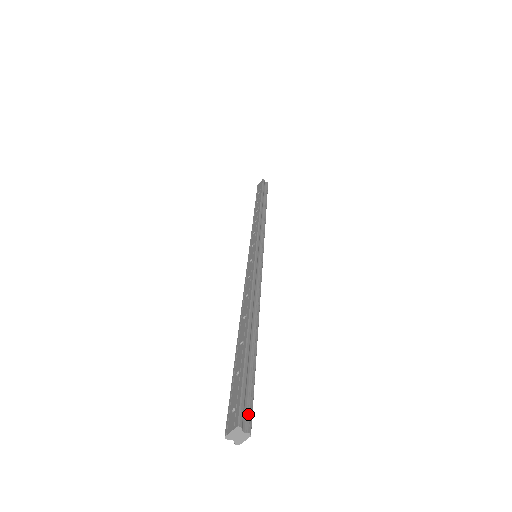
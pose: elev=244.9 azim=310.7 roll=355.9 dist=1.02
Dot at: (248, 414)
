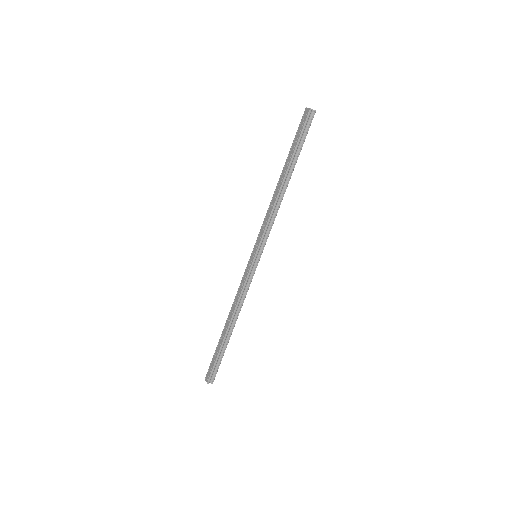
Dot at: (214, 376)
